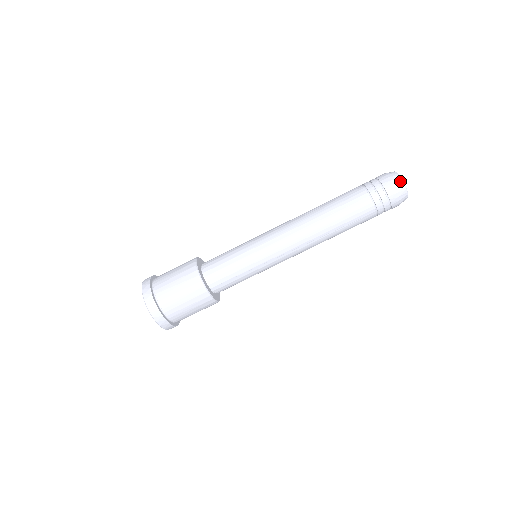
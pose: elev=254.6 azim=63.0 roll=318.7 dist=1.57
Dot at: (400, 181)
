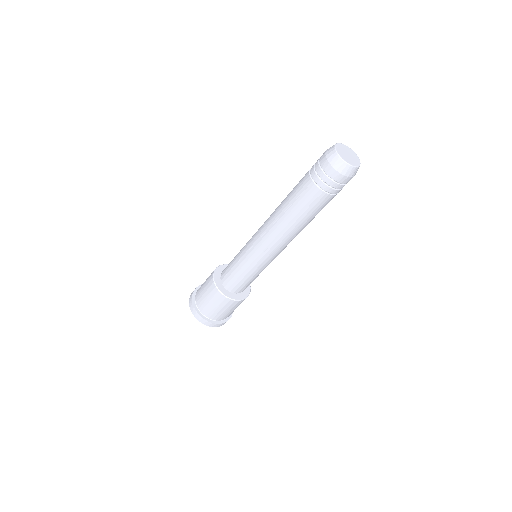
Dot at: (345, 166)
